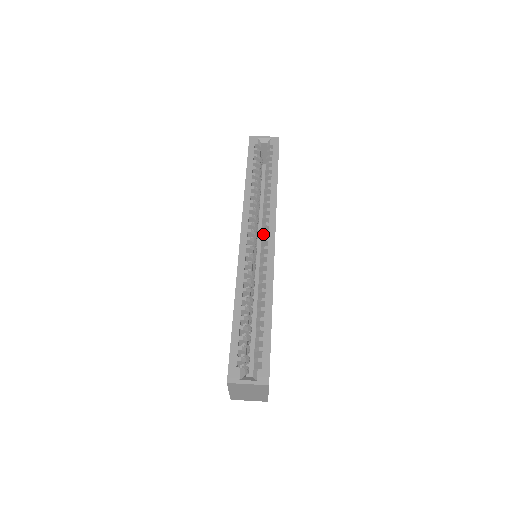
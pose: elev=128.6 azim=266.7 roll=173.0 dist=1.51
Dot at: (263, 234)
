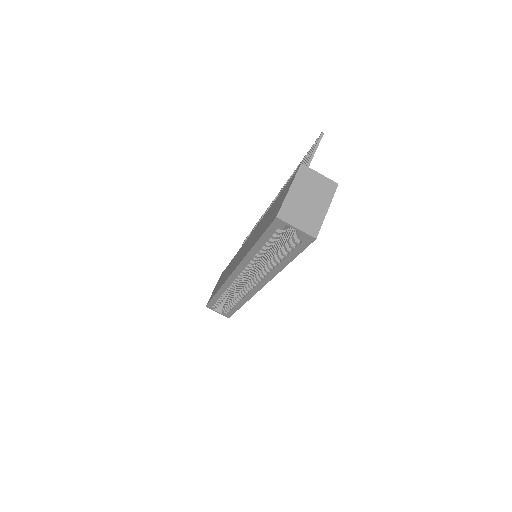
Dot at: (253, 280)
